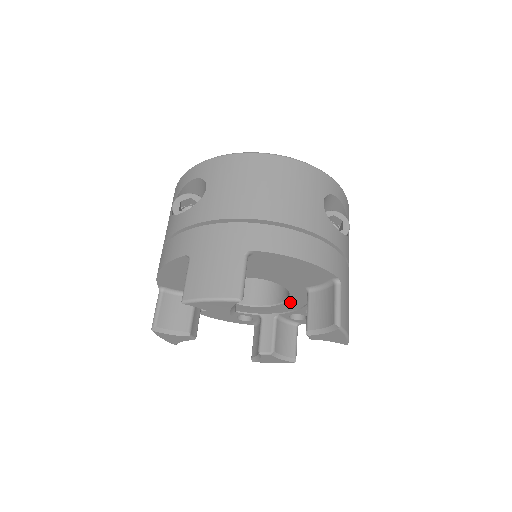
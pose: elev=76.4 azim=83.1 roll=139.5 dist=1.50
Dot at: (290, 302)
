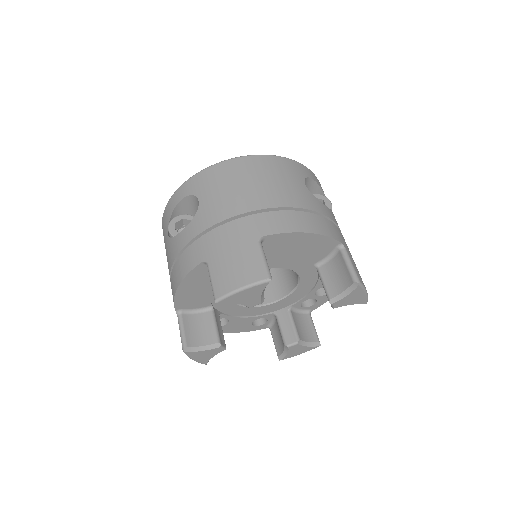
Dot at: (300, 288)
